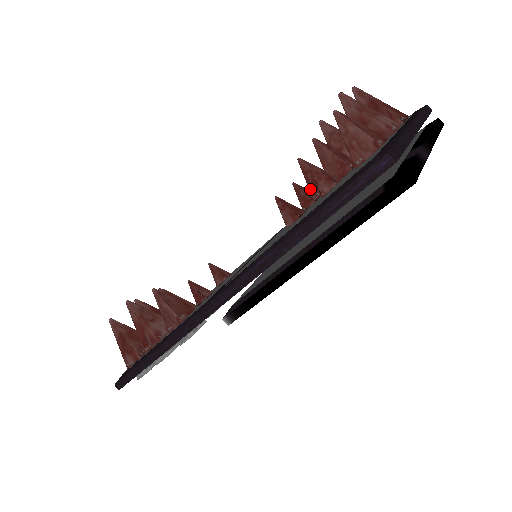
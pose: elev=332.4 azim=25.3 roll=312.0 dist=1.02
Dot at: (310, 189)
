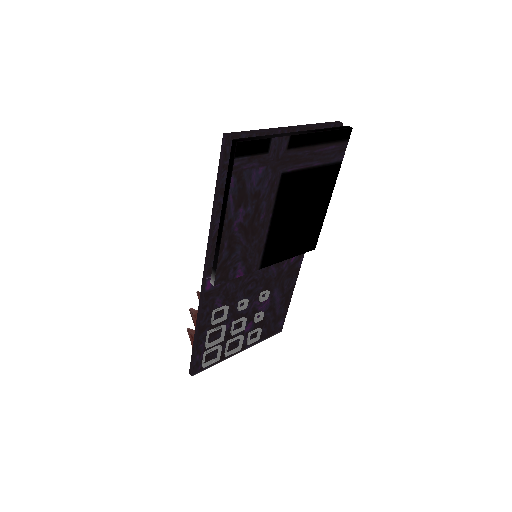
Dot at: occluded
